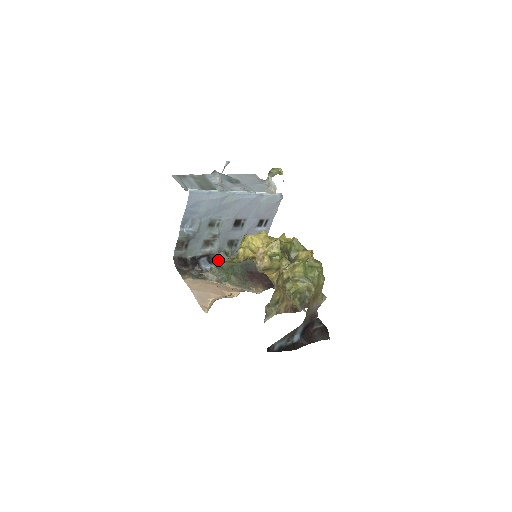
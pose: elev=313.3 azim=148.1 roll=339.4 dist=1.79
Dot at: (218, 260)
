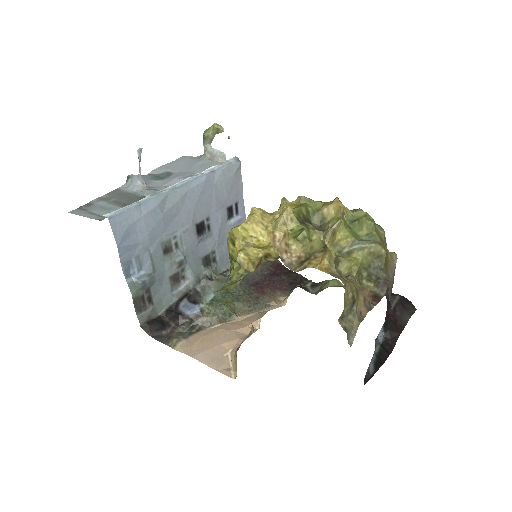
Dot at: (204, 293)
